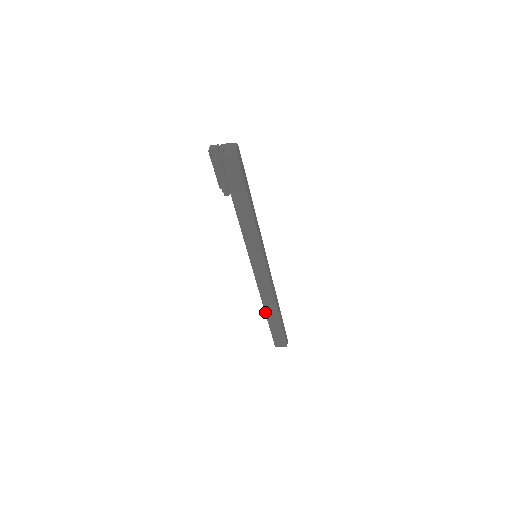
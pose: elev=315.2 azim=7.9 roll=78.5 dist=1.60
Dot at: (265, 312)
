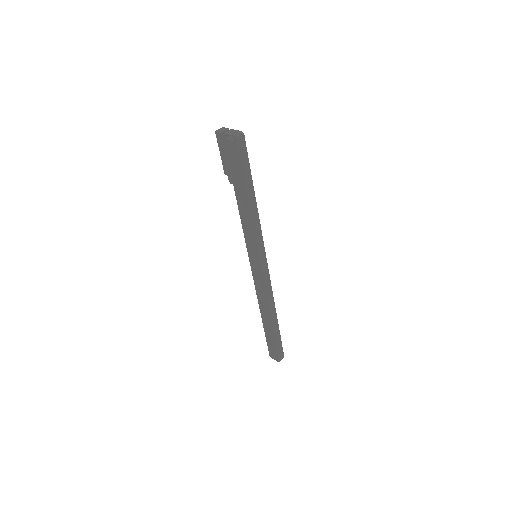
Dot at: (261, 317)
